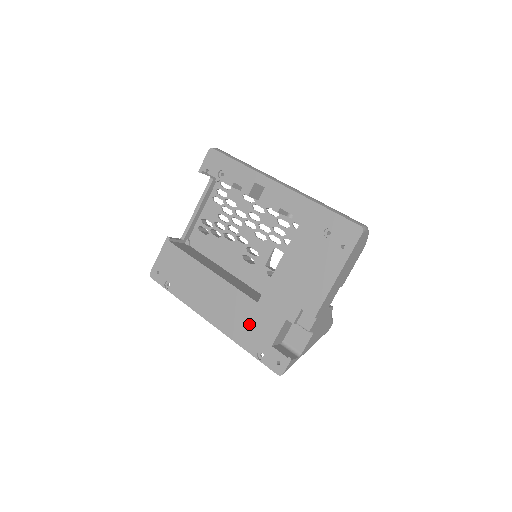
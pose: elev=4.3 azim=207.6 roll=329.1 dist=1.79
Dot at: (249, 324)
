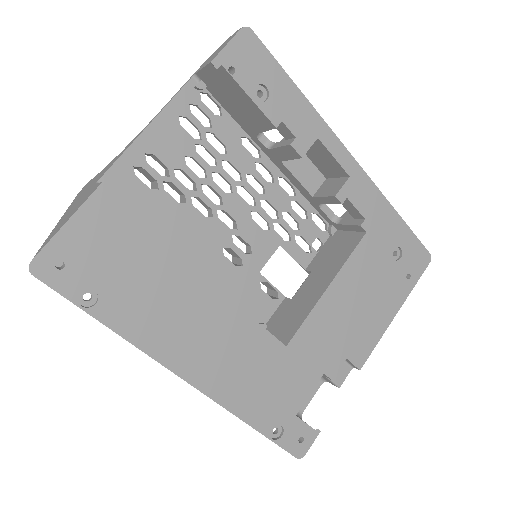
Dot at: (266, 383)
